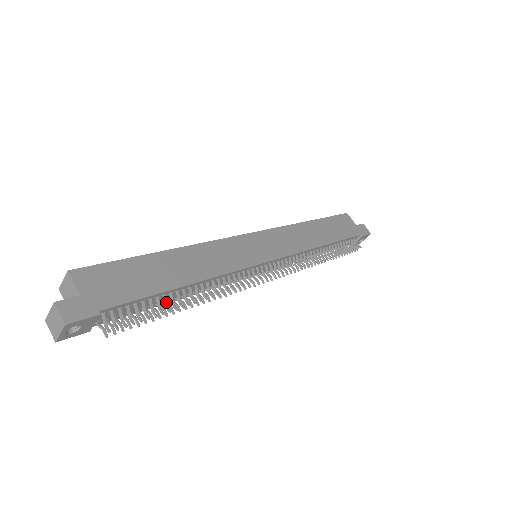
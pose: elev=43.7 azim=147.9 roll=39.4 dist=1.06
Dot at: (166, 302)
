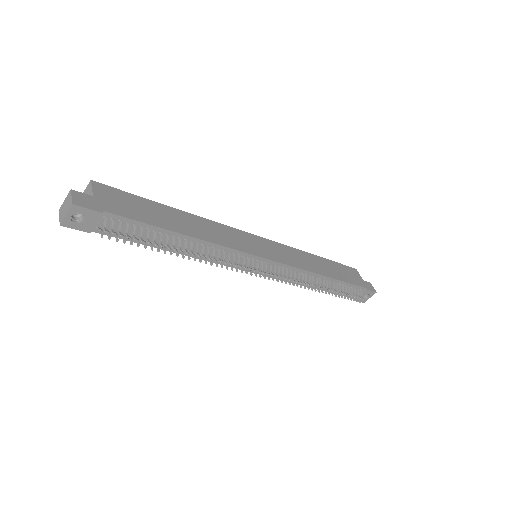
Dot at: (161, 239)
